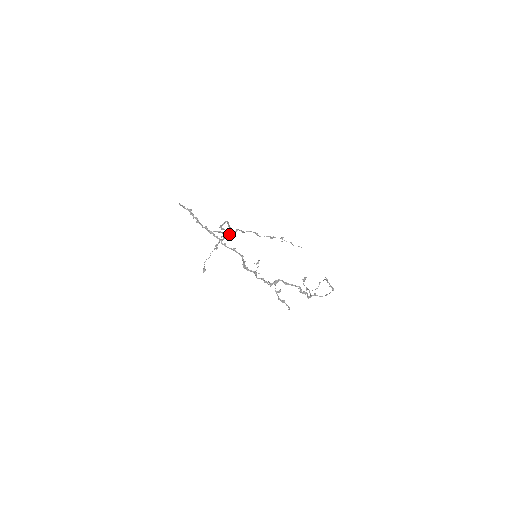
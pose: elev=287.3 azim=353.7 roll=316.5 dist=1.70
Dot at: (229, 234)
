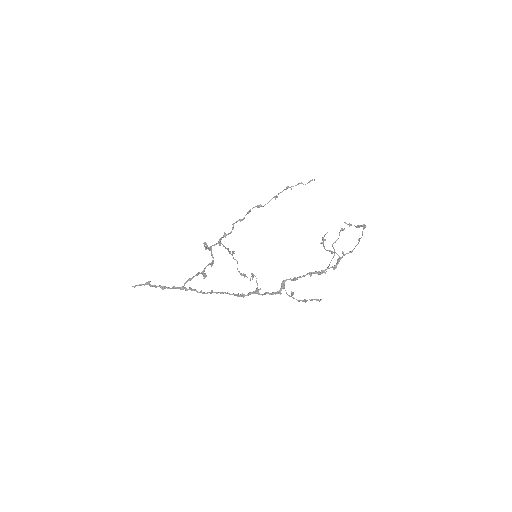
Dot at: occluded
